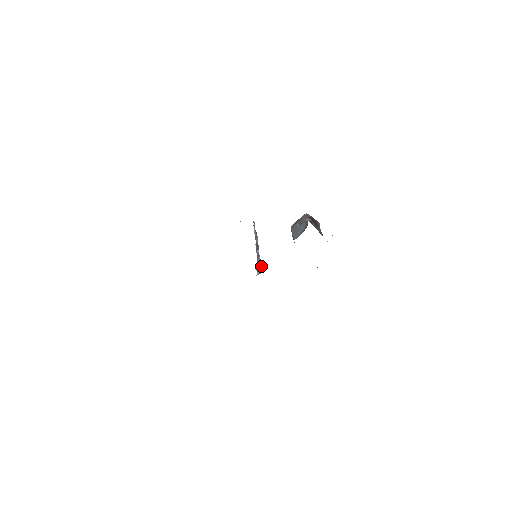
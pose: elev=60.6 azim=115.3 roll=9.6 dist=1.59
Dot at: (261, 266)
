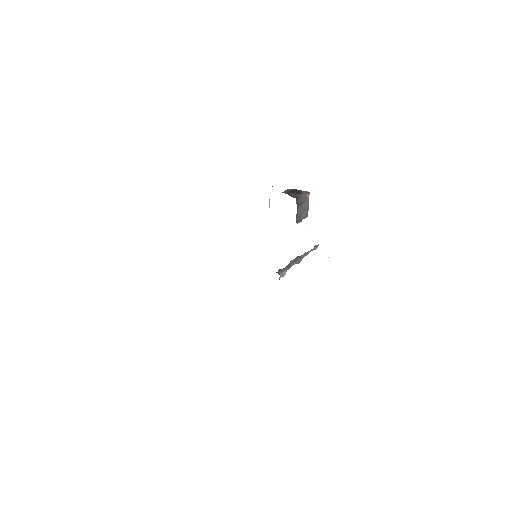
Dot at: (280, 270)
